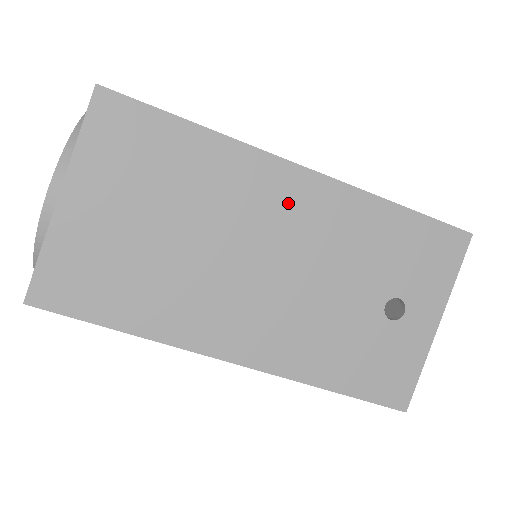
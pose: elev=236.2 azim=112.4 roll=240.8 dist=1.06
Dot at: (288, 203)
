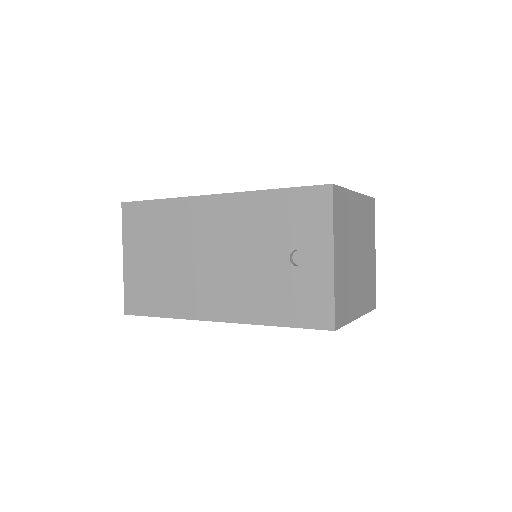
Dot at: (212, 218)
